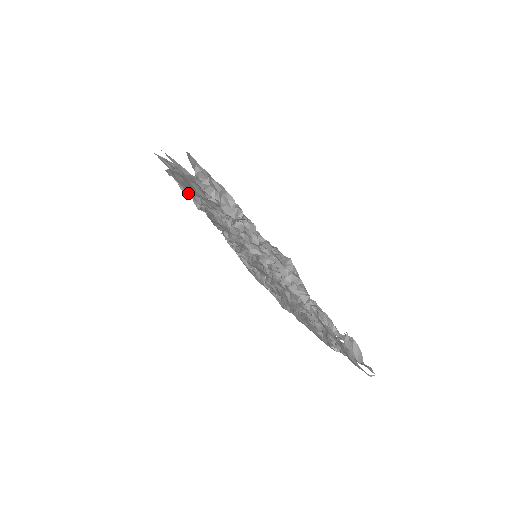
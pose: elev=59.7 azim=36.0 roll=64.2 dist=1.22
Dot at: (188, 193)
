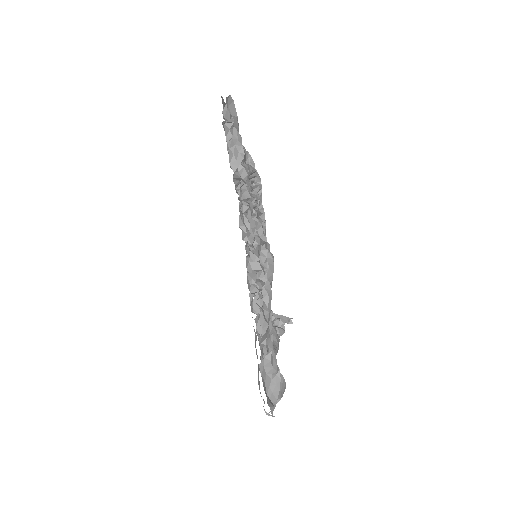
Dot at: occluded
